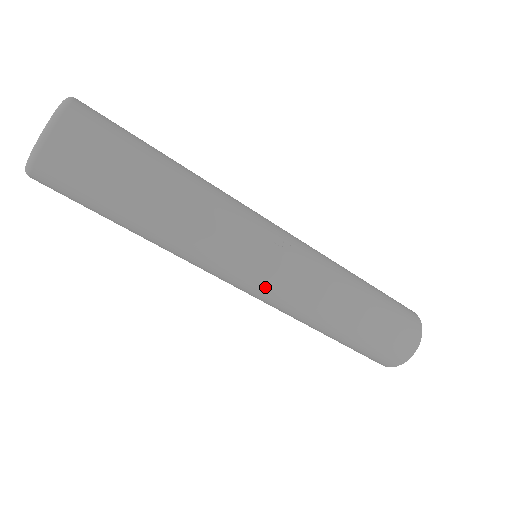
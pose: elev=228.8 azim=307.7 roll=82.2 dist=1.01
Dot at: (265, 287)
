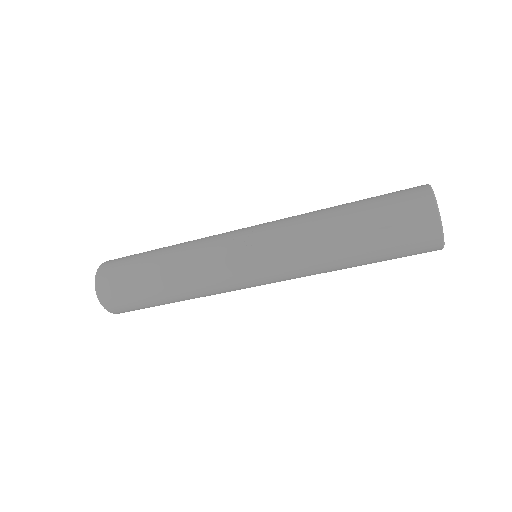
Dot at: (264, 279)
